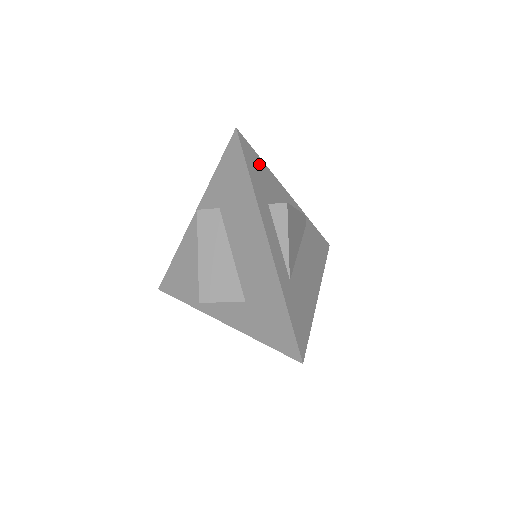
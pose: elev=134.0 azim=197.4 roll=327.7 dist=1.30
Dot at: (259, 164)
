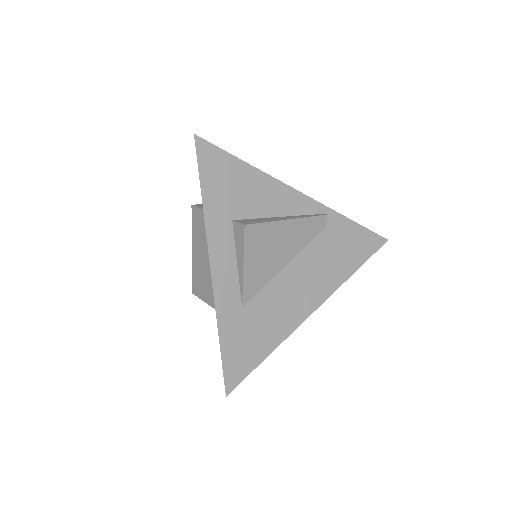
Dot at: (233, 169)
